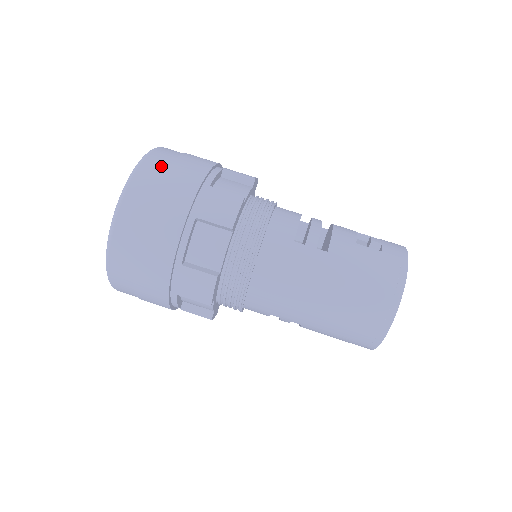
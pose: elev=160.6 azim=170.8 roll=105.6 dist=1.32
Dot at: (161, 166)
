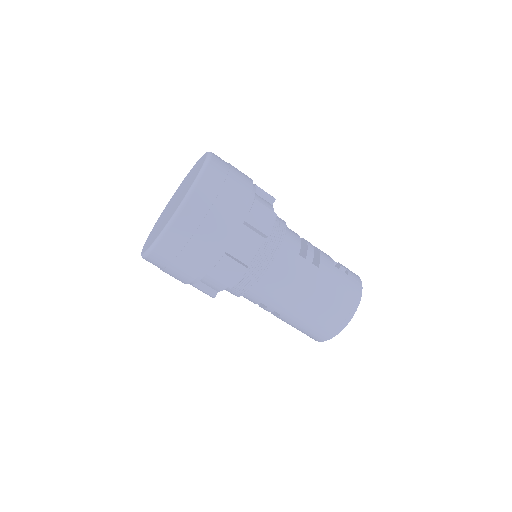
Dot at: (222, 172)
